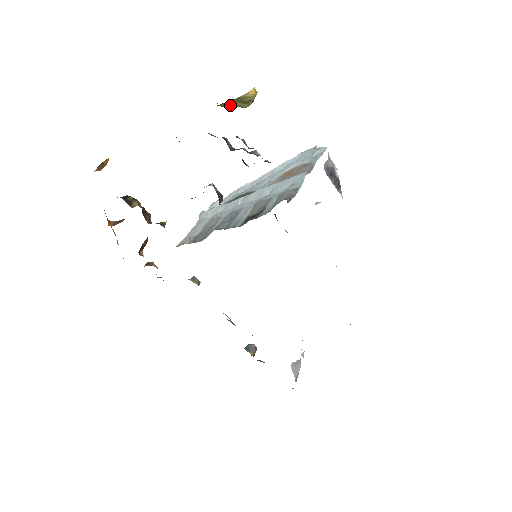
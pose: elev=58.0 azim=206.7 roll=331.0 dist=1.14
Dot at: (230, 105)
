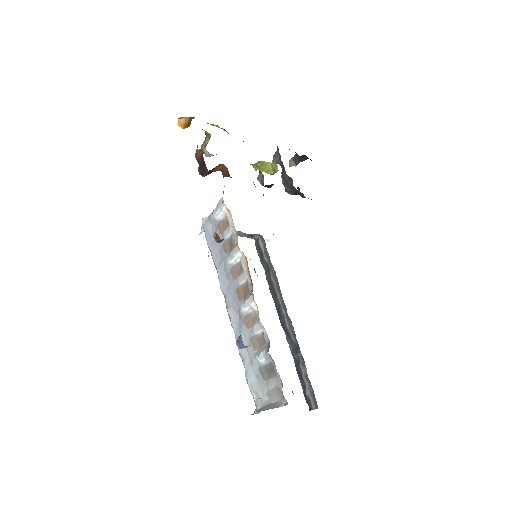
Dot at: (266, 166)
